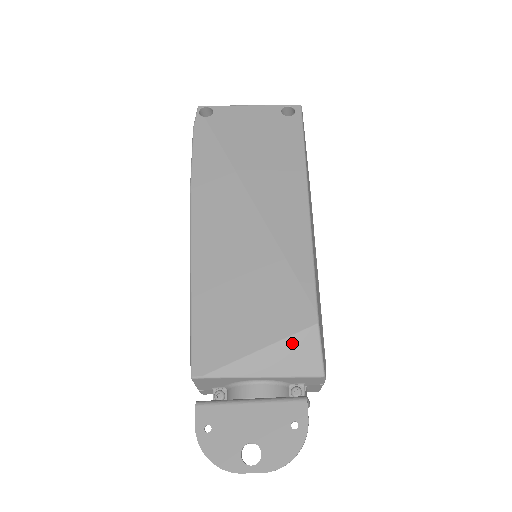
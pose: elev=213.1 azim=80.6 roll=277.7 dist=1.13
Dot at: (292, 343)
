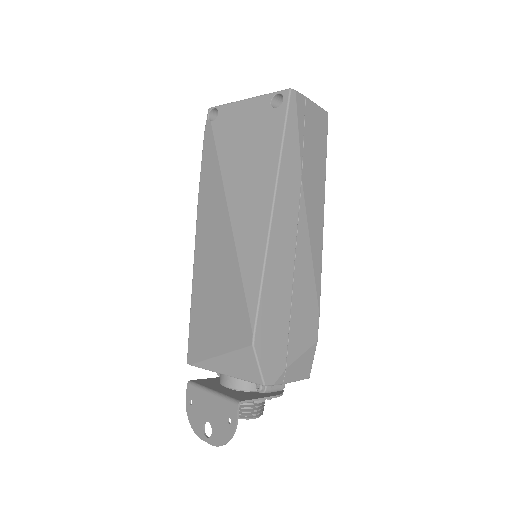
Dot at: (238, 356)
